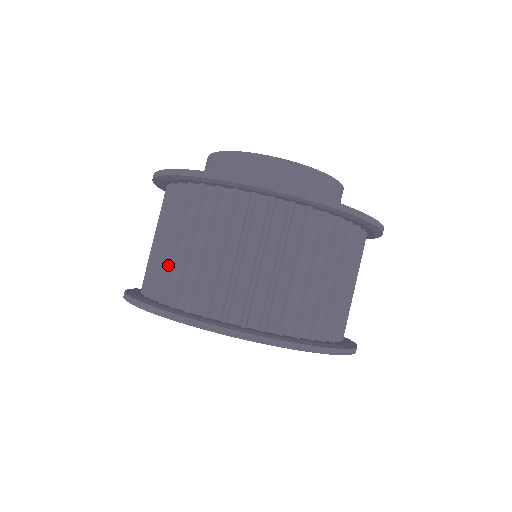
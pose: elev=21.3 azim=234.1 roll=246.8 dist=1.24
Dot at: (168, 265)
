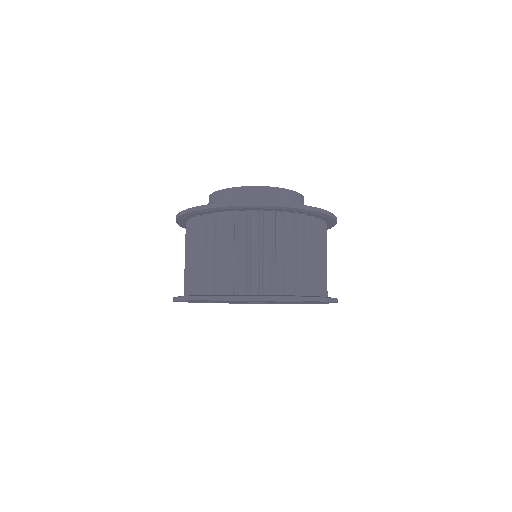
Dot at: occluded
